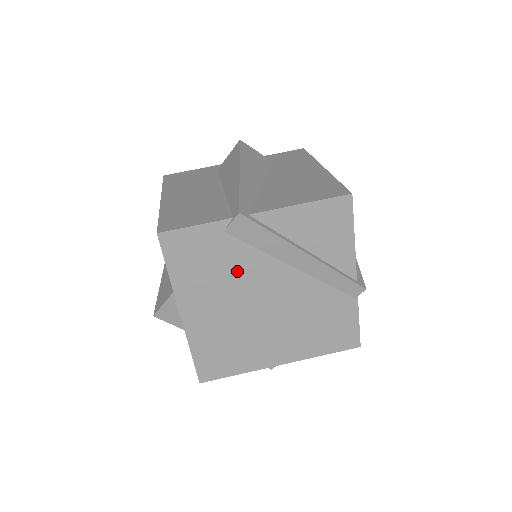
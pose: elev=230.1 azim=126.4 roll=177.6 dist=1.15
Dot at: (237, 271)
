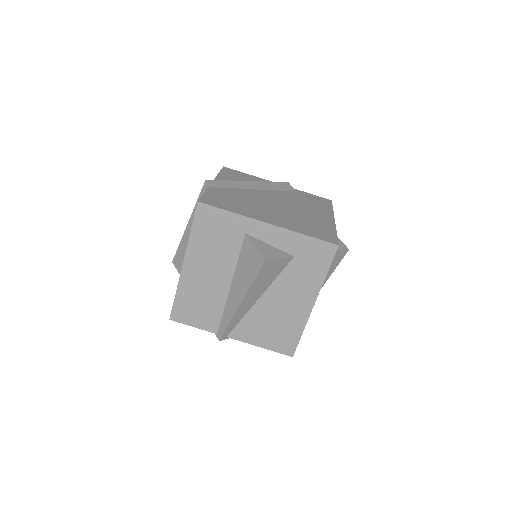
Dot at: occluded
